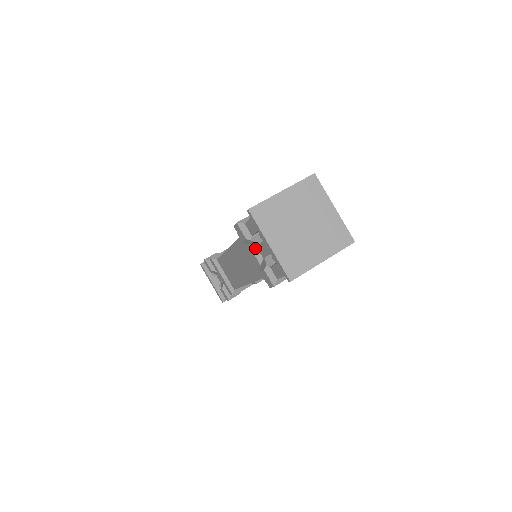
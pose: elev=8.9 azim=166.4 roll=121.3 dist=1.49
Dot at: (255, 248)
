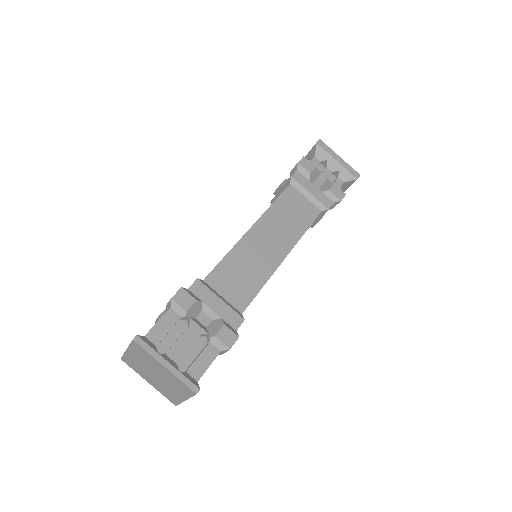
Dot at: occluded
